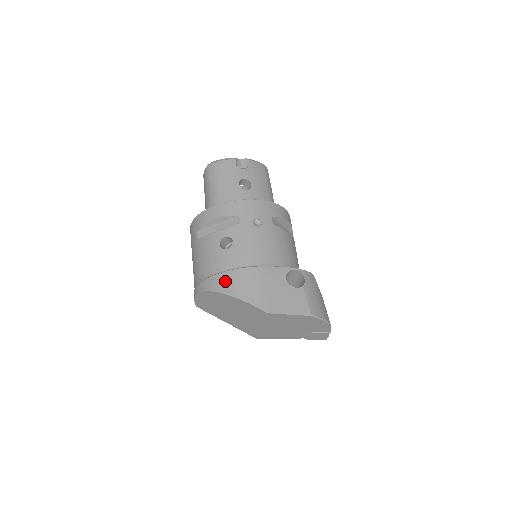
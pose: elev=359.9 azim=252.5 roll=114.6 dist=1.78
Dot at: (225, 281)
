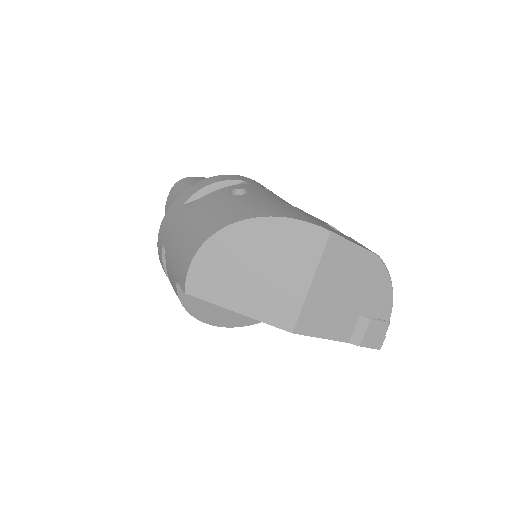
Dot at: (254, 209)
